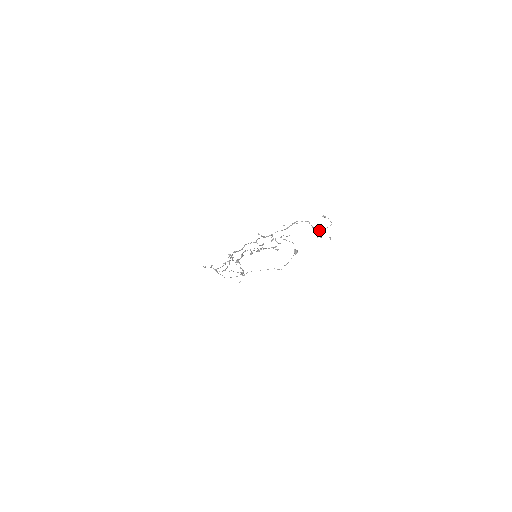
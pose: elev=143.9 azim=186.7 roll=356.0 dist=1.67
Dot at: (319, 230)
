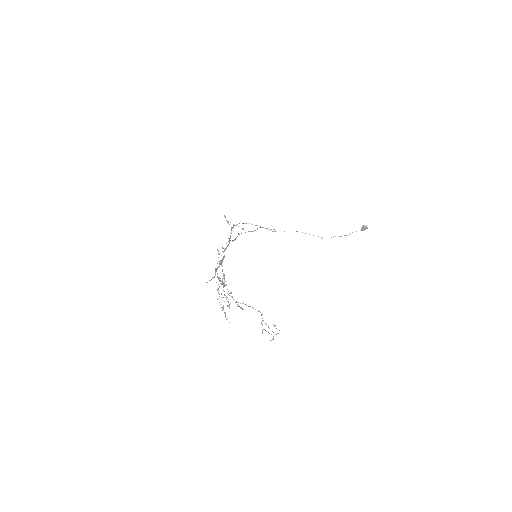
Dot at: (263, 329)
